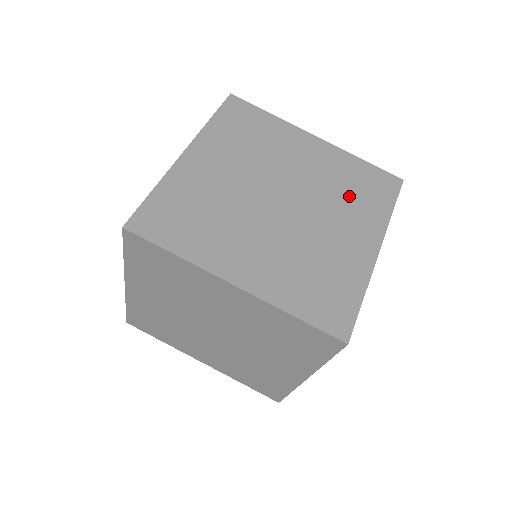
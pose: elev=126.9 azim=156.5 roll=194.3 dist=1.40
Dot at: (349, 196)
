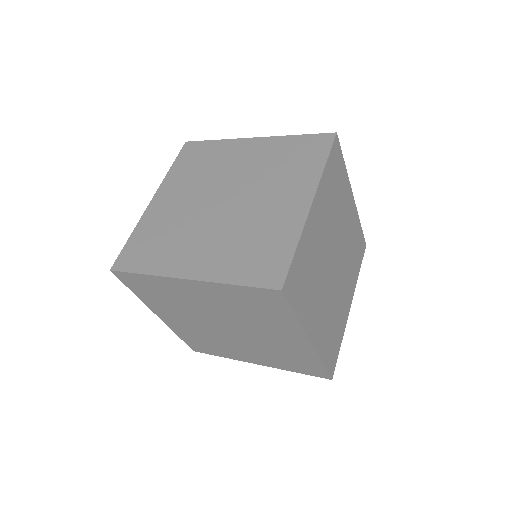
Dot at: (352, 259)
